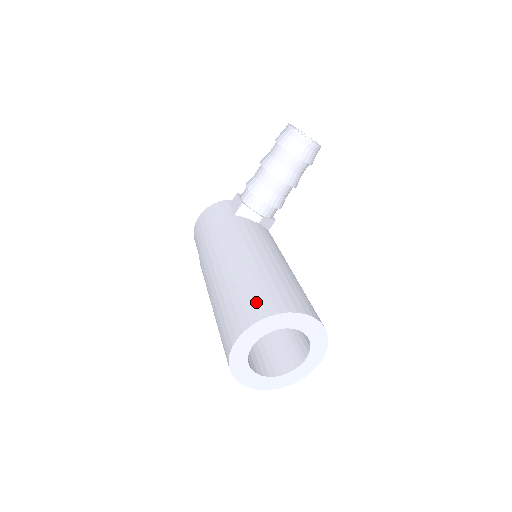
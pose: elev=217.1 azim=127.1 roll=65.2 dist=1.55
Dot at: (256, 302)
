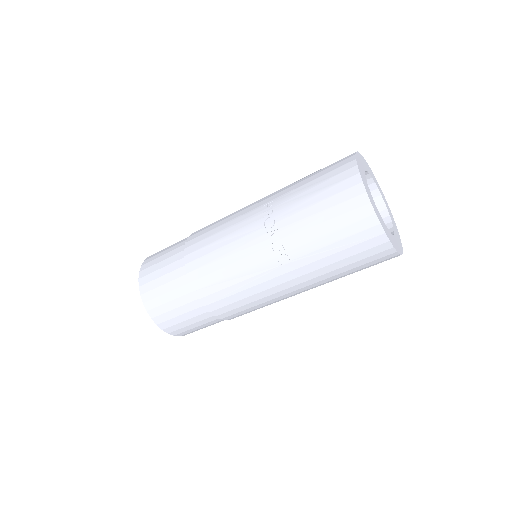
Dot at: occluded
